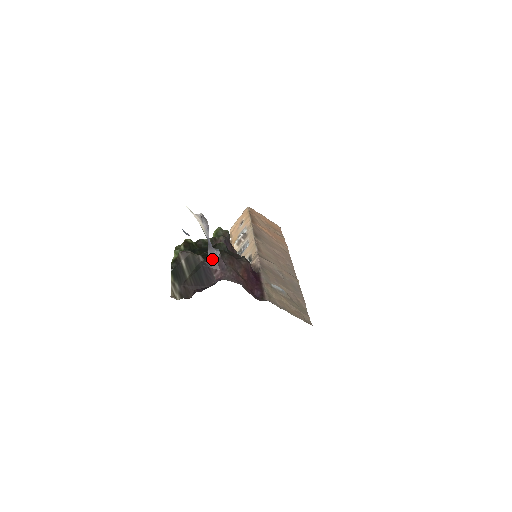
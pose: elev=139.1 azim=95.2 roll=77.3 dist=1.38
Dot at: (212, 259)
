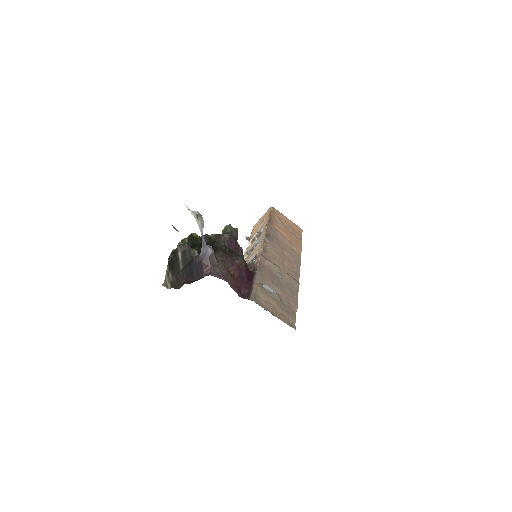
Dot at: (204, 255)
